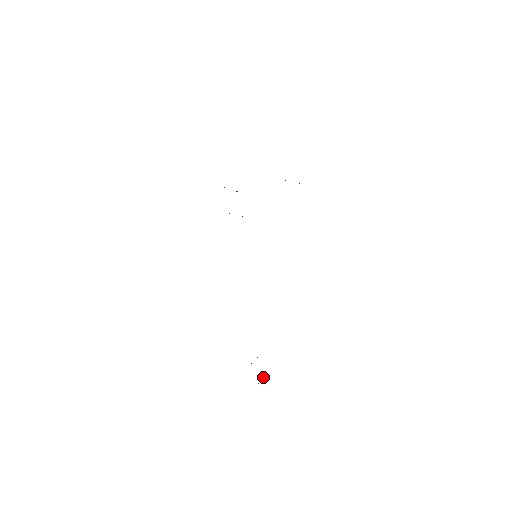
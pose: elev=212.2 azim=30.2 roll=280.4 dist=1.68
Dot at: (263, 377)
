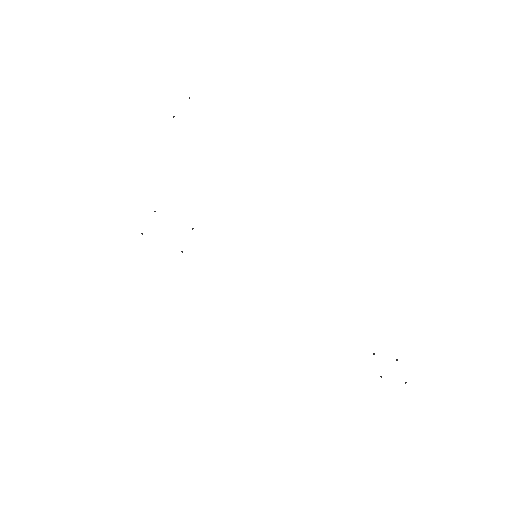
Dot at: occluded
